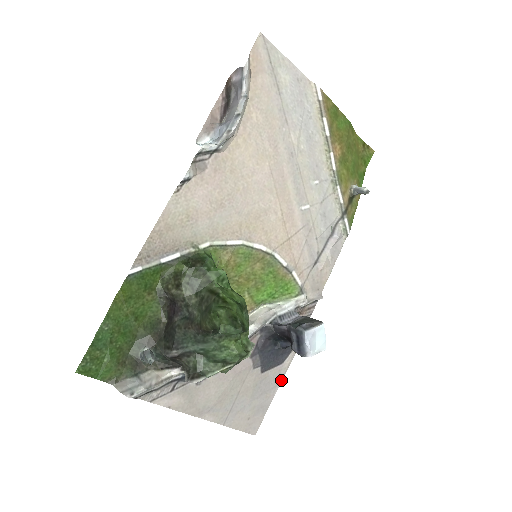
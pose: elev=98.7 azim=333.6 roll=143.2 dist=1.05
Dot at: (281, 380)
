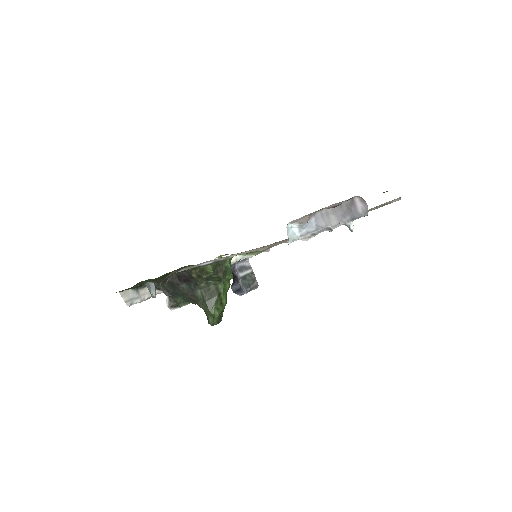
Dot at: occluded
